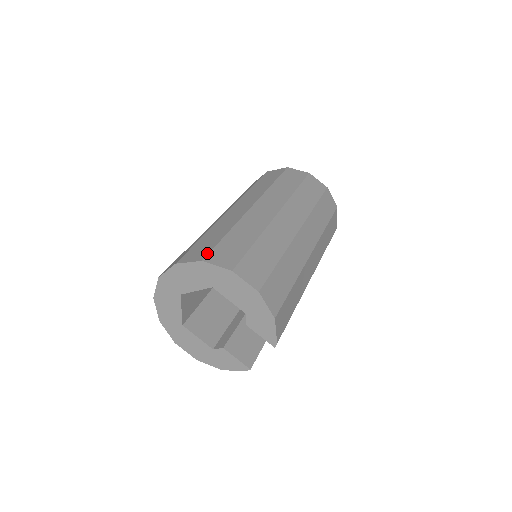
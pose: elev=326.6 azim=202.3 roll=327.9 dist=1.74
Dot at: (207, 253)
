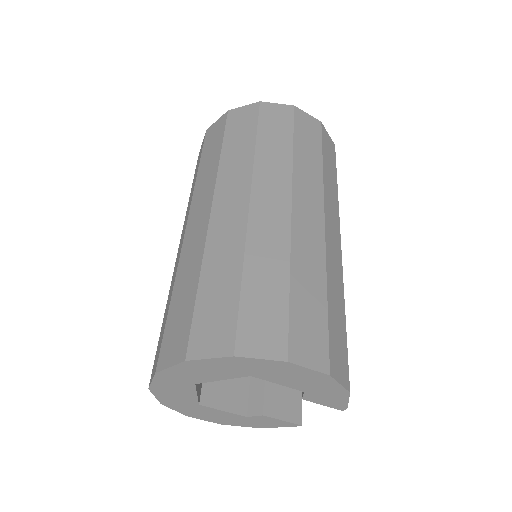
Dot at: (233, 334)
